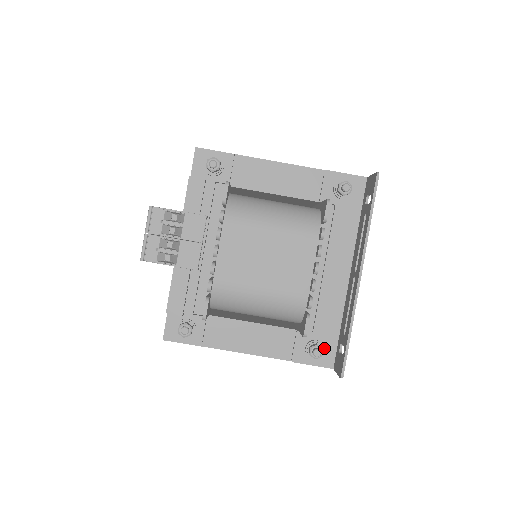
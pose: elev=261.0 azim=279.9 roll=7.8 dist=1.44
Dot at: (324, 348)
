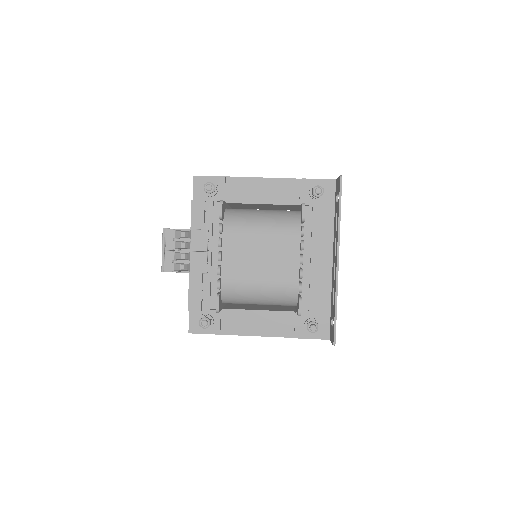
Dot at: (319, 324)
